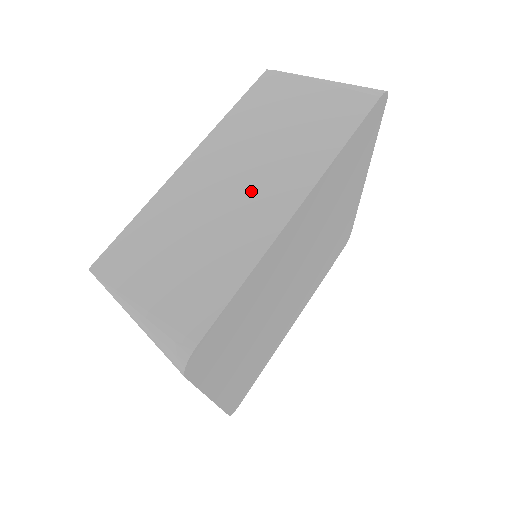
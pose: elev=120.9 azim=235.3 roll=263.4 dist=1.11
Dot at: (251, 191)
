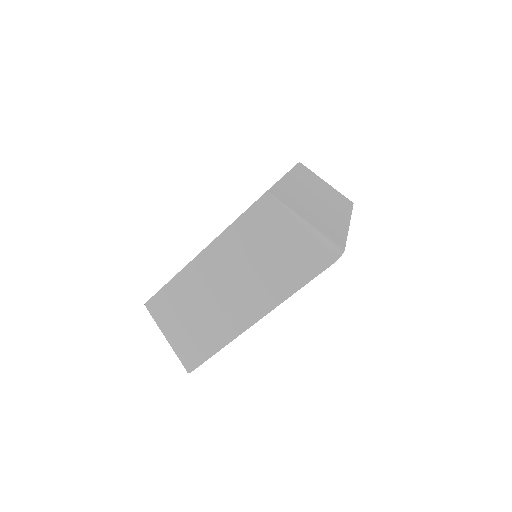
Dot at: (233, 299)
